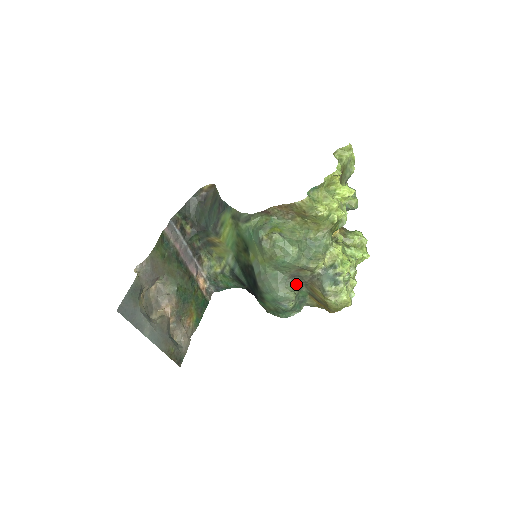
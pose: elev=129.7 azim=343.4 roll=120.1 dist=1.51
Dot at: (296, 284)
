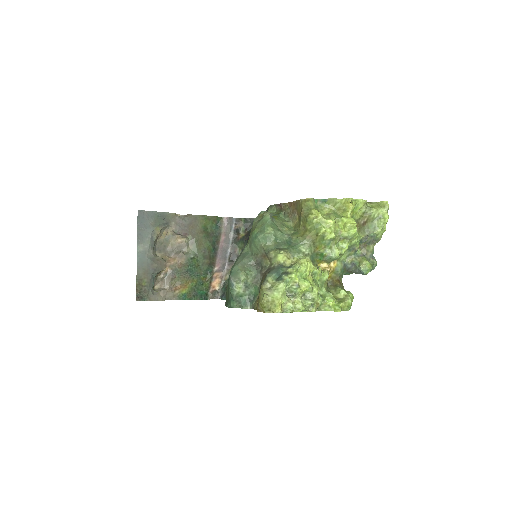
Dot at: (255, 272)
